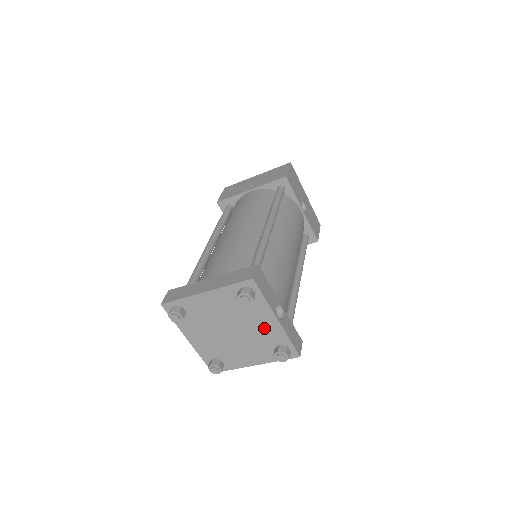
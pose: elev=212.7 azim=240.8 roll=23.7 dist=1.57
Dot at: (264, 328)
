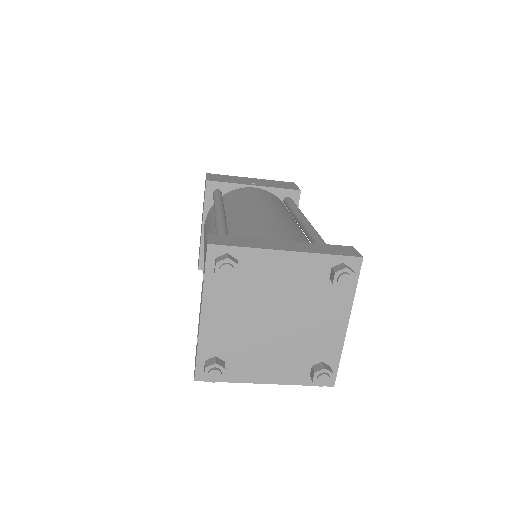
Dot at: (322, 331)
